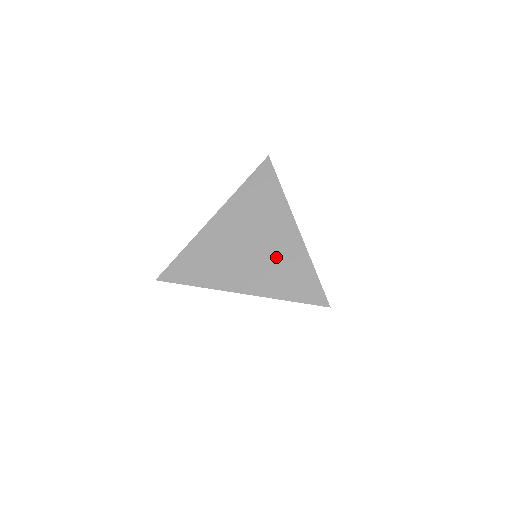
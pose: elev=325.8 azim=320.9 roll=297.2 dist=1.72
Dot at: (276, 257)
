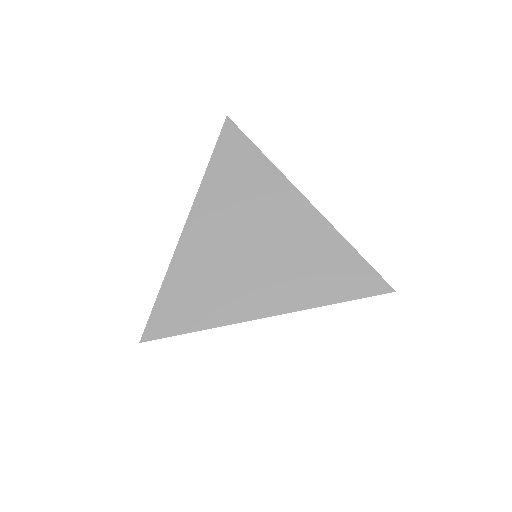
Dot at: (296, 250)
